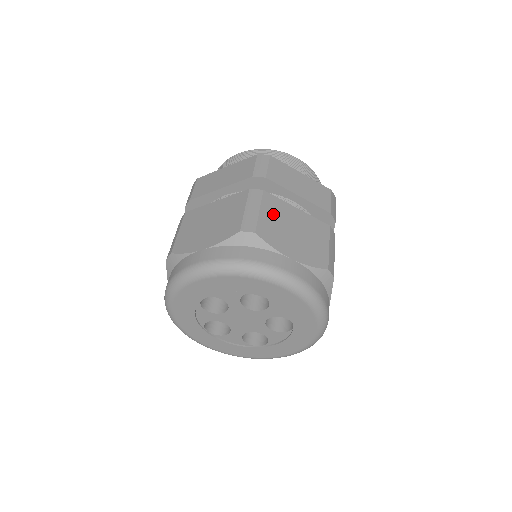
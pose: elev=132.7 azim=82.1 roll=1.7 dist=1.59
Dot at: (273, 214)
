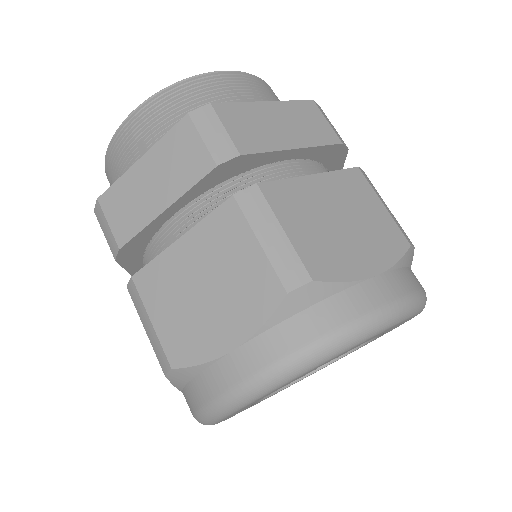
Dot at: (300, 218)
